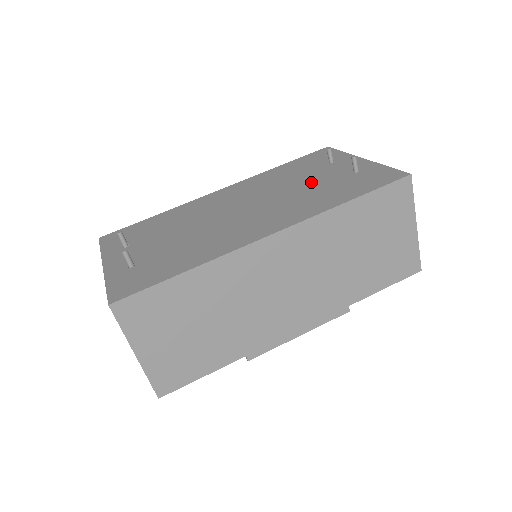
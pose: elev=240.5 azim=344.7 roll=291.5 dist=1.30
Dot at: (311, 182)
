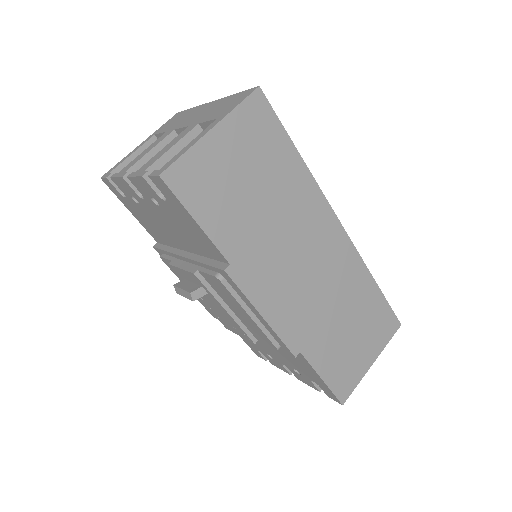
Dot at: occluded
